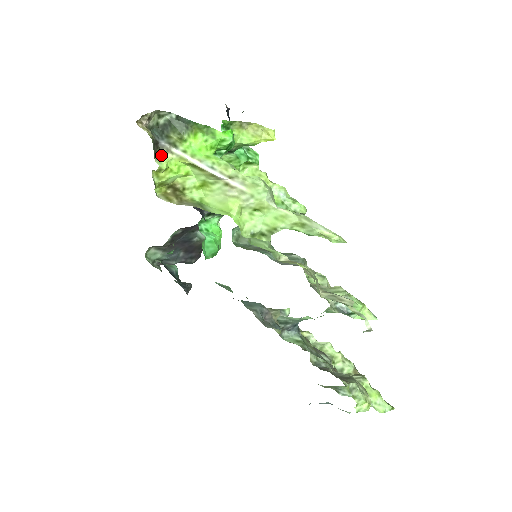
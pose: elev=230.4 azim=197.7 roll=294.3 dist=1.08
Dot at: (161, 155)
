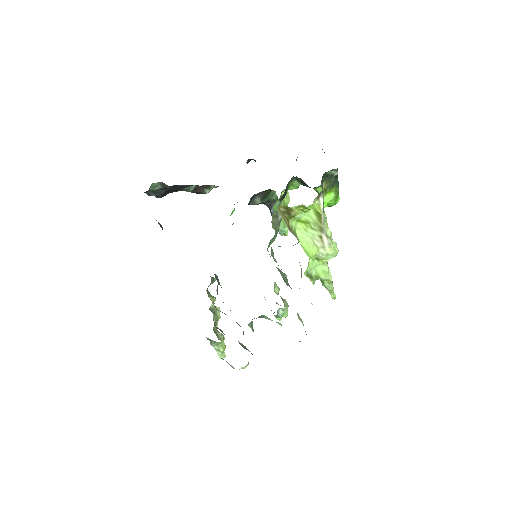
Dot at: (315, 198)
